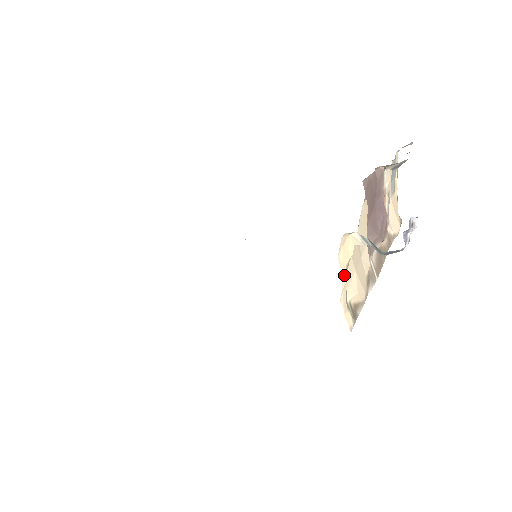
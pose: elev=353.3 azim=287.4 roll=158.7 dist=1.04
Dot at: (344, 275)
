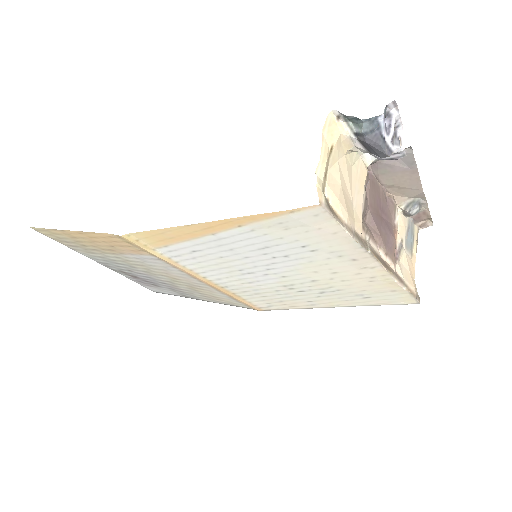
Dot at: (325, 151)
